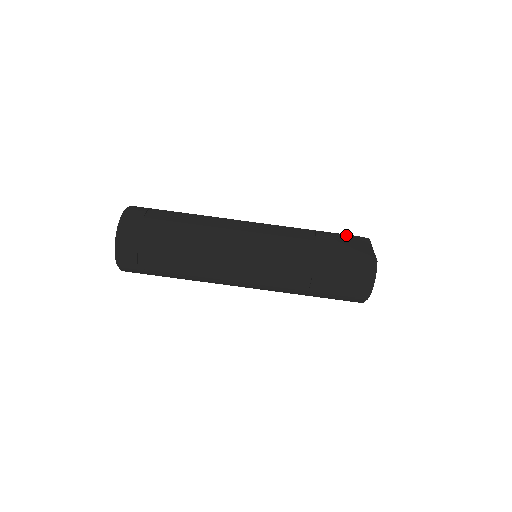
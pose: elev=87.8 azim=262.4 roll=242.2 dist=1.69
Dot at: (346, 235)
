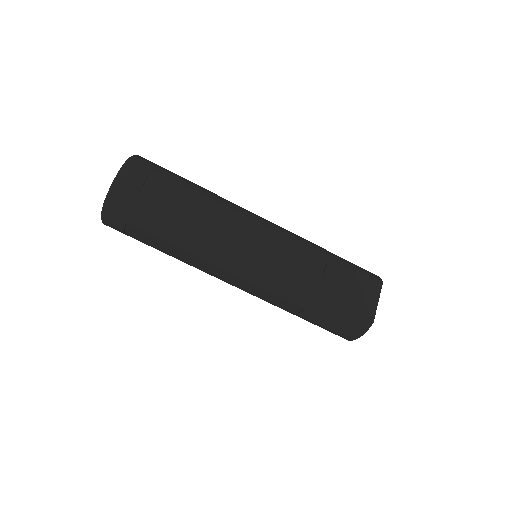
Dot at: (359, 275)
